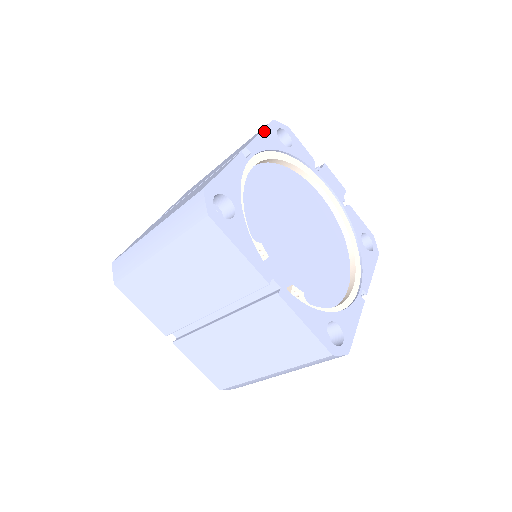
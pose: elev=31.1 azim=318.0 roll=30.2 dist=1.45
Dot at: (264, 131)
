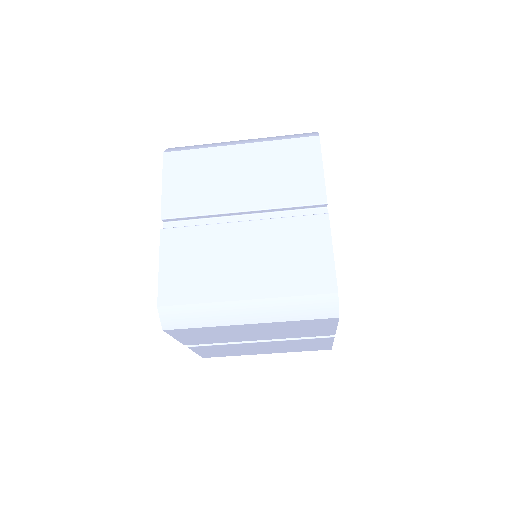
Dot at: occluded
